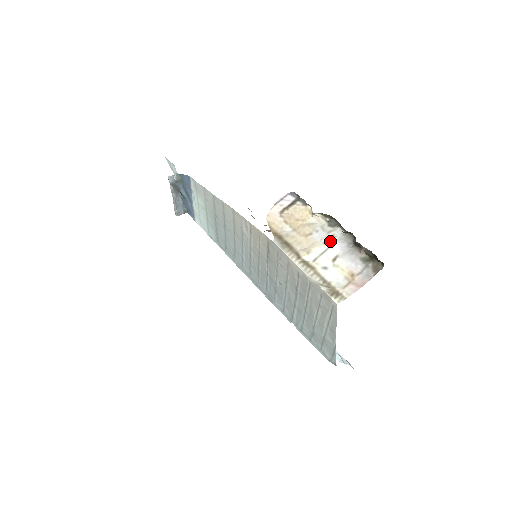
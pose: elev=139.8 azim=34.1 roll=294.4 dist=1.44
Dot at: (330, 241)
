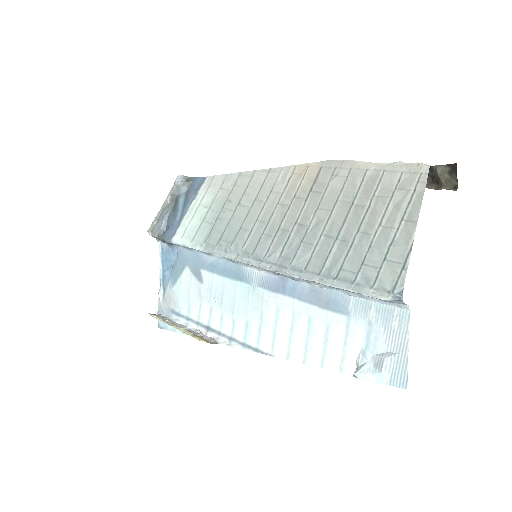
Dot at: occluded
